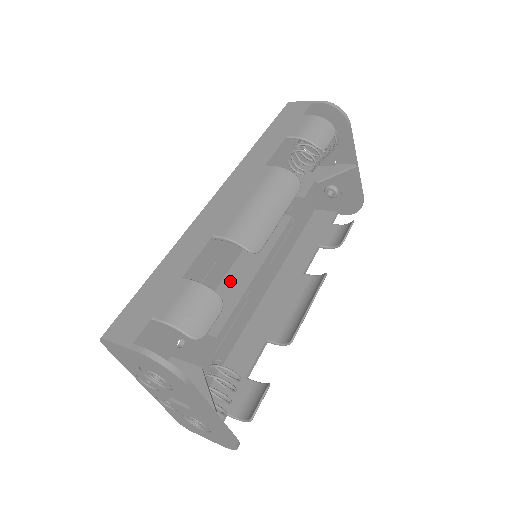
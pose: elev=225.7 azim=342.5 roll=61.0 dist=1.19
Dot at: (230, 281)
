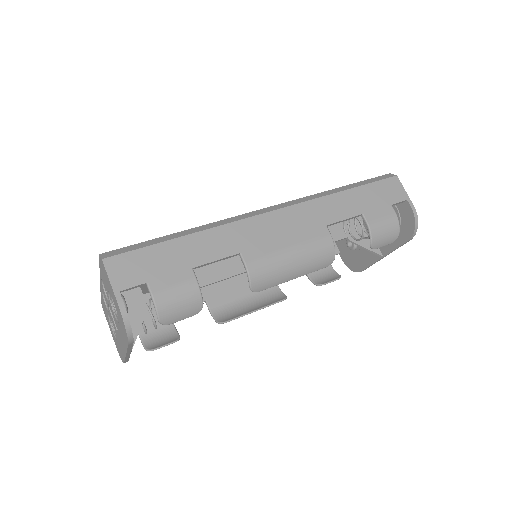
Dot at: occluded
